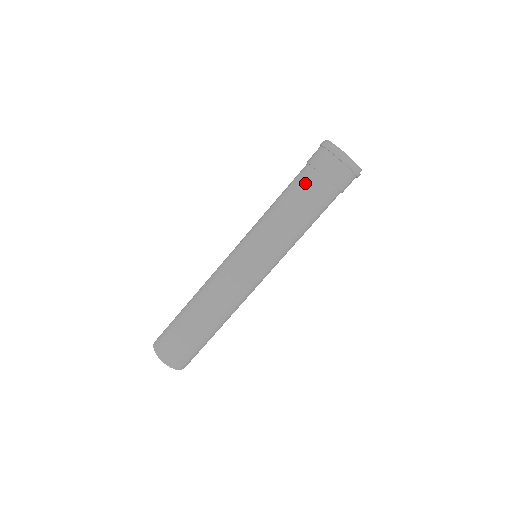
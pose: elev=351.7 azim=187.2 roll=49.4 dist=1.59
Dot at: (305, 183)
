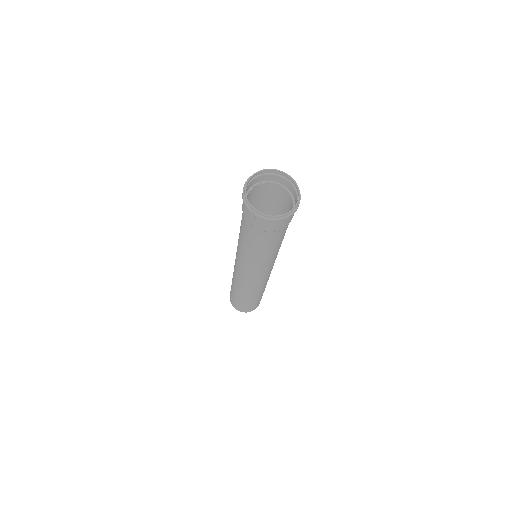
Dot at: (254, 236)
